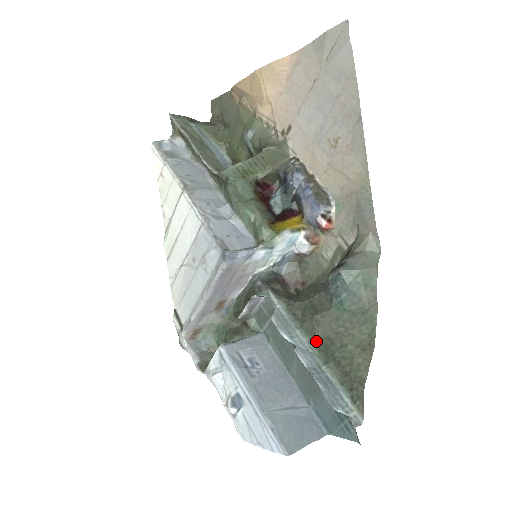
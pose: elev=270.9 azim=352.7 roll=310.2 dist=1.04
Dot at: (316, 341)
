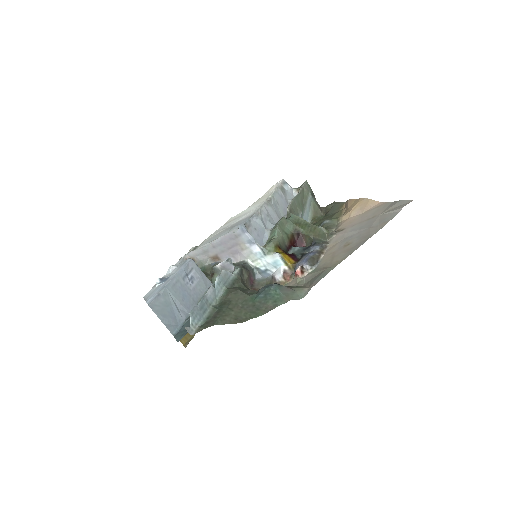
Dot at: (225, 298)
